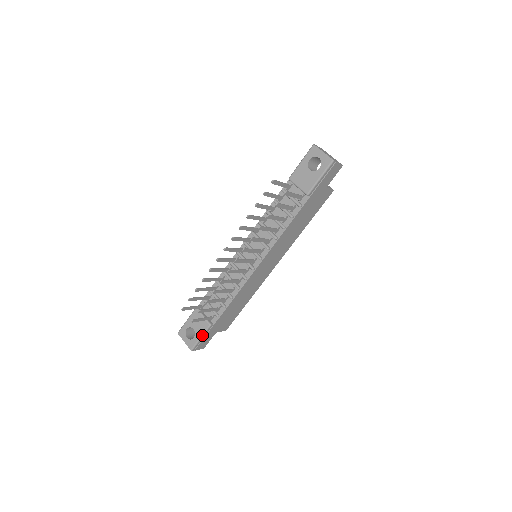
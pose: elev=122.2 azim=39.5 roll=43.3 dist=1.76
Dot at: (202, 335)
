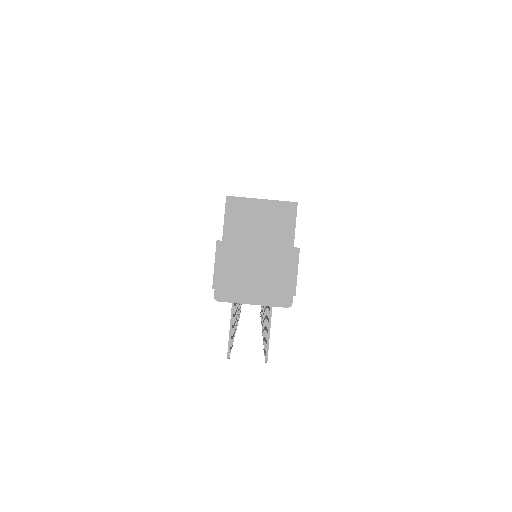
Dot at: occluded
